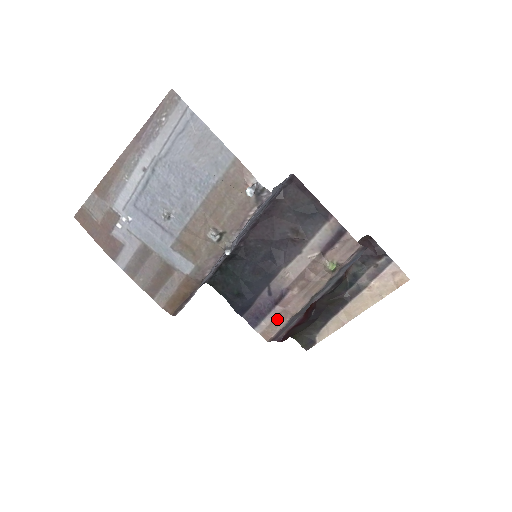
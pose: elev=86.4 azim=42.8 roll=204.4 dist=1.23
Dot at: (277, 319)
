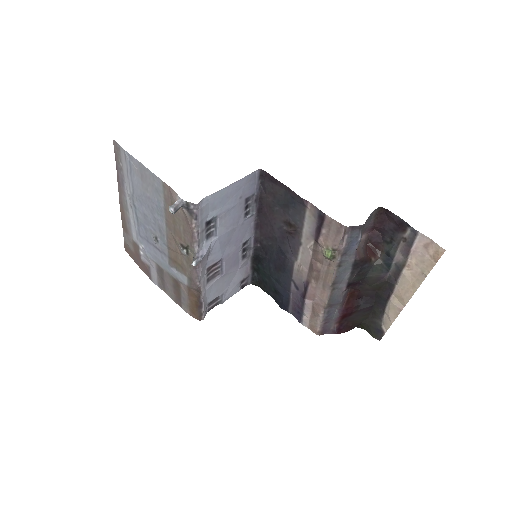
Dot at: (313, 312)
